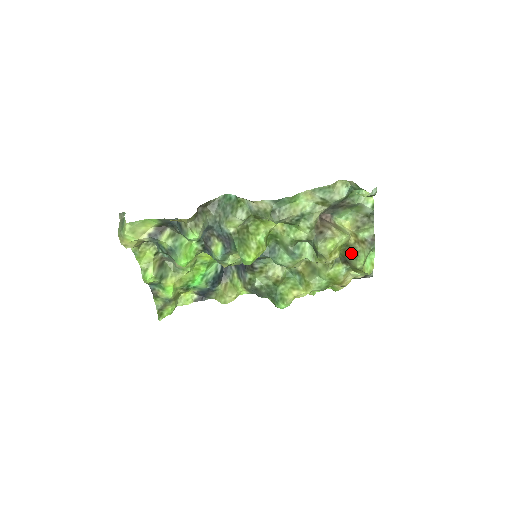
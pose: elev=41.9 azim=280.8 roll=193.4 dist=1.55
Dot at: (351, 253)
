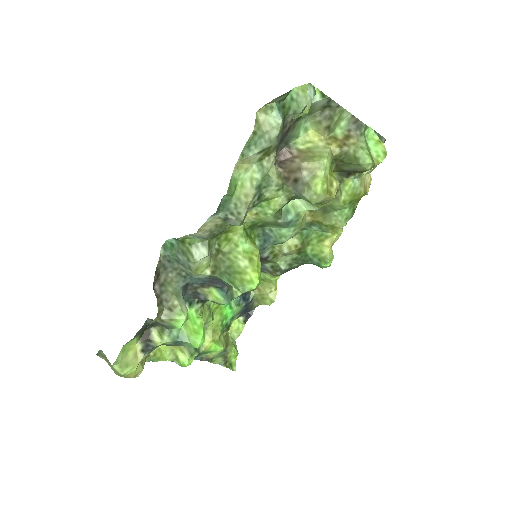
Dot at: (347, 163)
